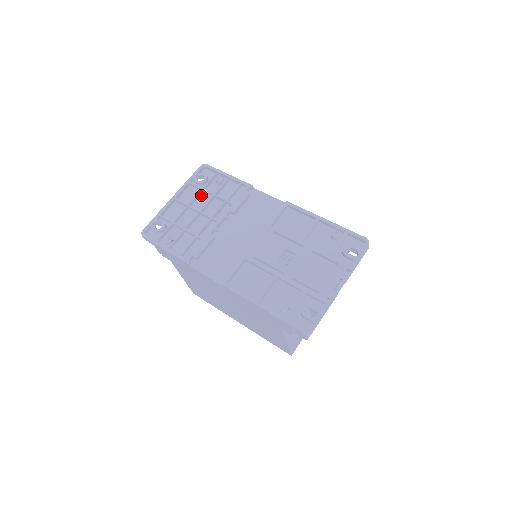
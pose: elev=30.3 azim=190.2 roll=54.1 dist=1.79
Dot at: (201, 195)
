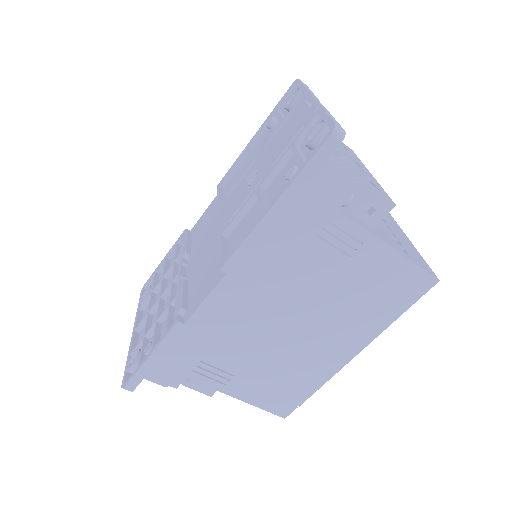
Dot at: (156, 297)
